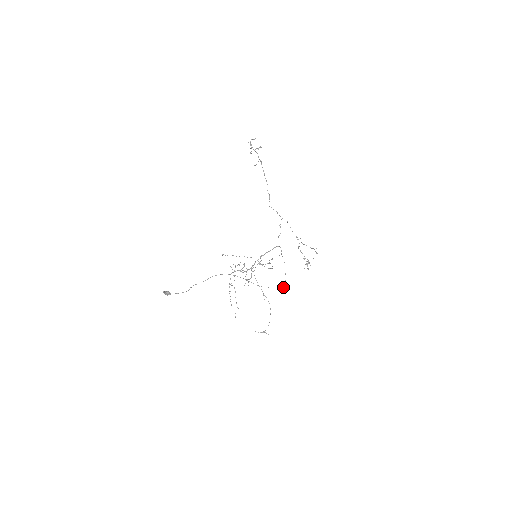
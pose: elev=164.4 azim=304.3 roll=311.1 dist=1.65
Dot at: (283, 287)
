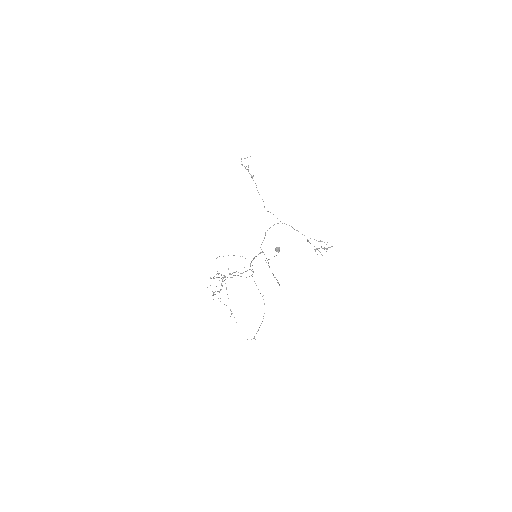
Dot at: (279, 284)
